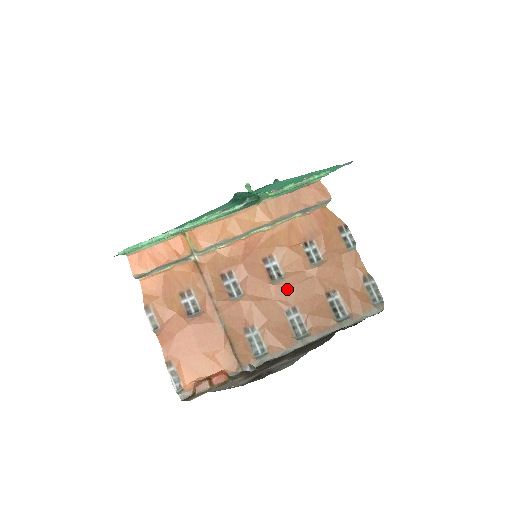
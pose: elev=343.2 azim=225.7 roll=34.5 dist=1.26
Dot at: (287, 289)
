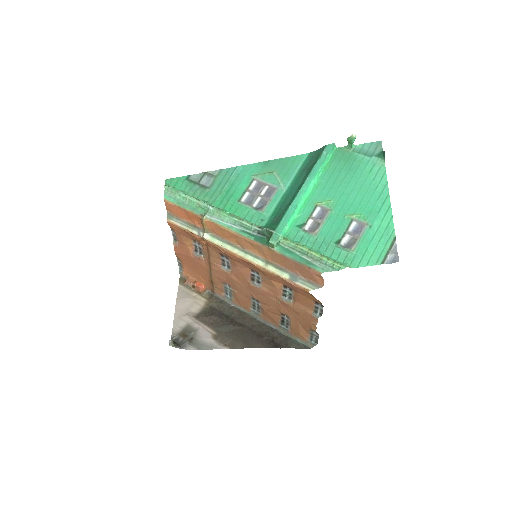
Dot at: (258, 292)
